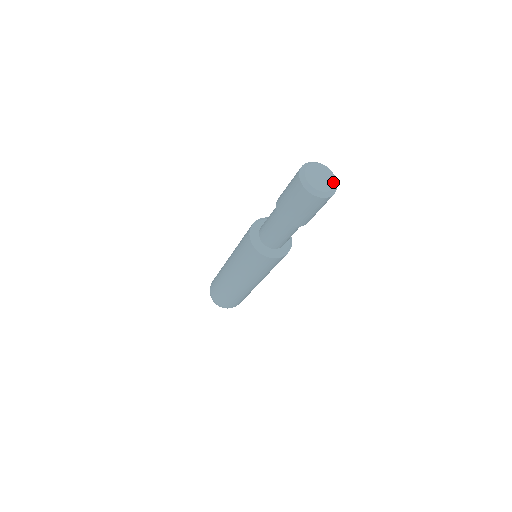
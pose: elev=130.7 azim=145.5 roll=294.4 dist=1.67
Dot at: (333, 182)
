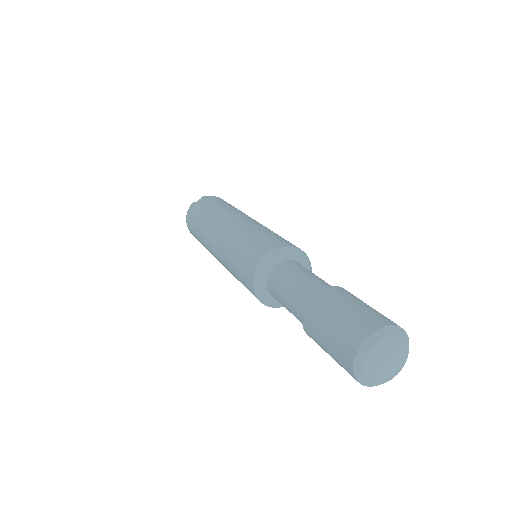
Dot at: (399, 367)
